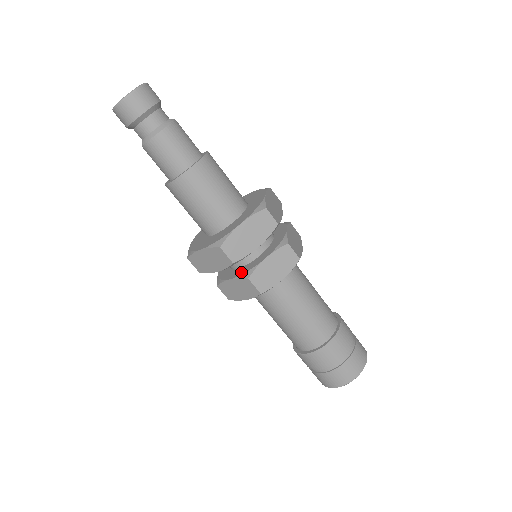
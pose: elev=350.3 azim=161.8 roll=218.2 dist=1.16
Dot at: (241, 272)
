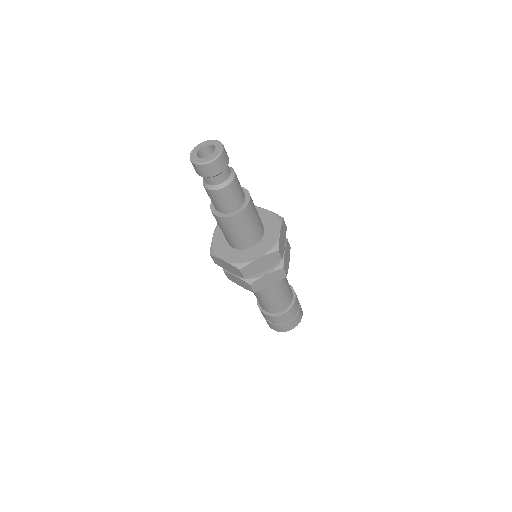
Dot at: (272, 266)
